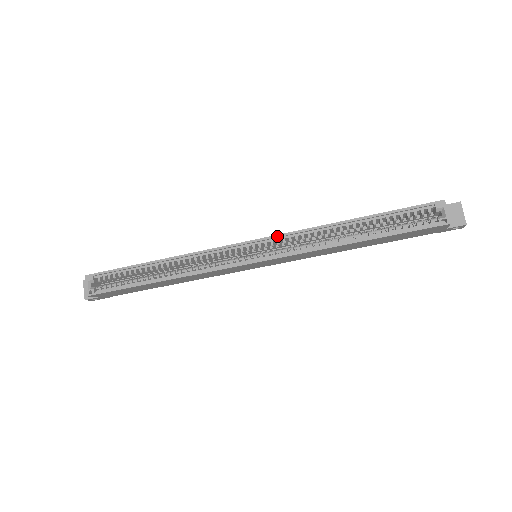
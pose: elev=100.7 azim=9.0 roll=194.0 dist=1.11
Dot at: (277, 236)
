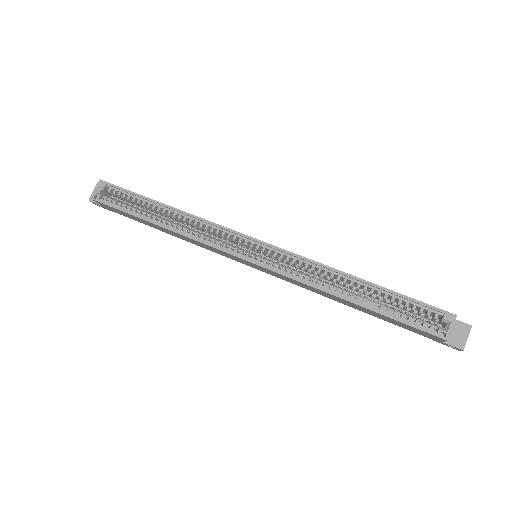
Dot at: (284, 250)
